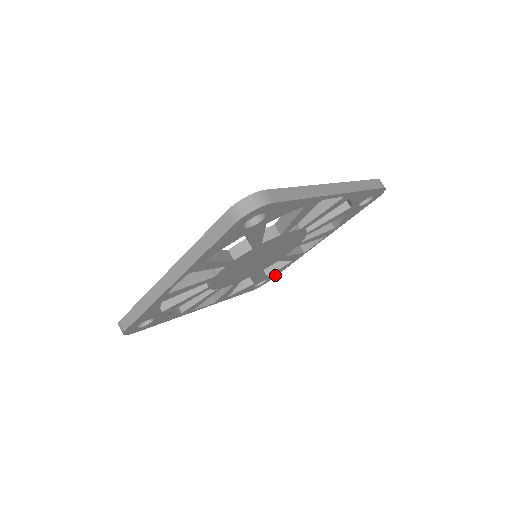
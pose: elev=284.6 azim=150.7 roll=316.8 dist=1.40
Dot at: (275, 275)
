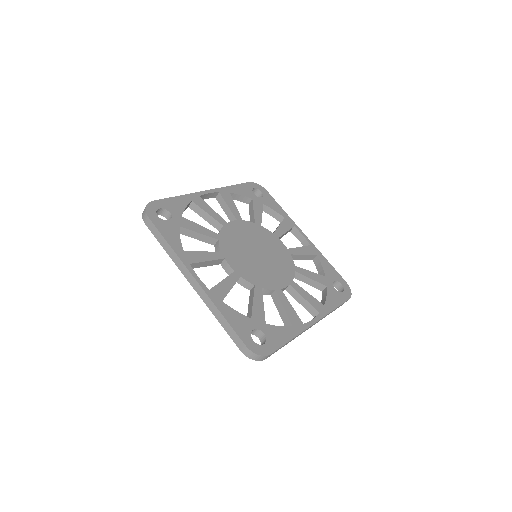
Dot at: occluded
